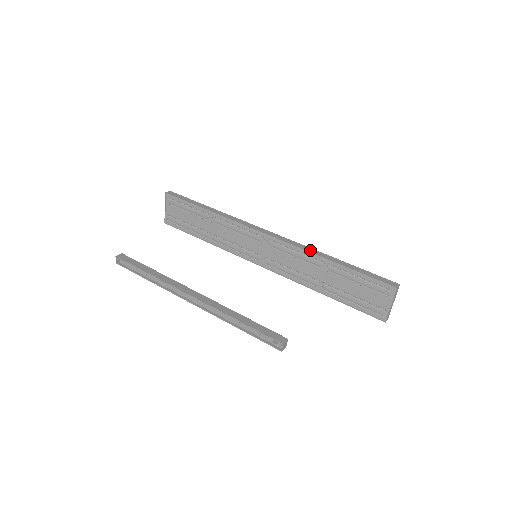
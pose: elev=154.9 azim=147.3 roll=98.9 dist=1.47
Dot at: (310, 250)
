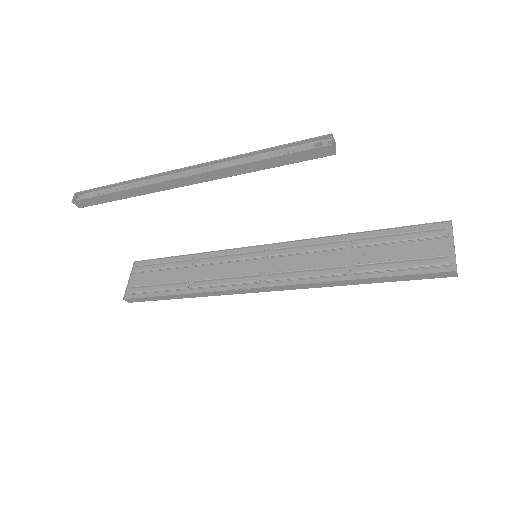
Dot at: (326, 238)
